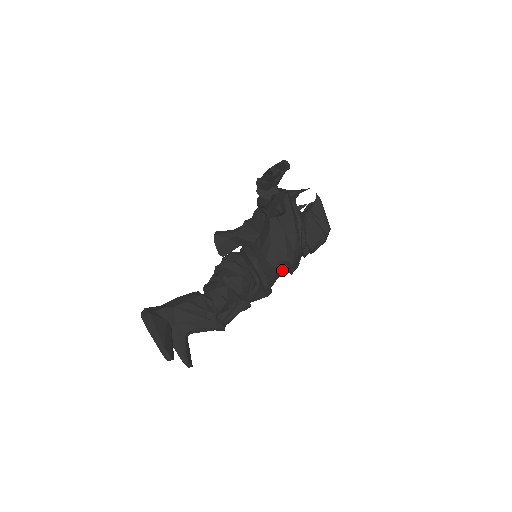
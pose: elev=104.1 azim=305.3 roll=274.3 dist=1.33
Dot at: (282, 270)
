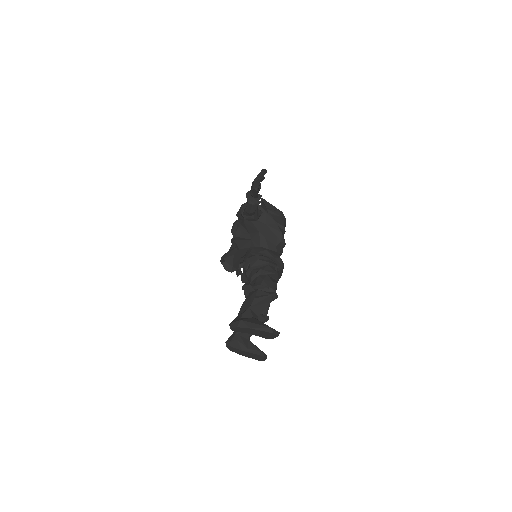
Dot at: occluded
